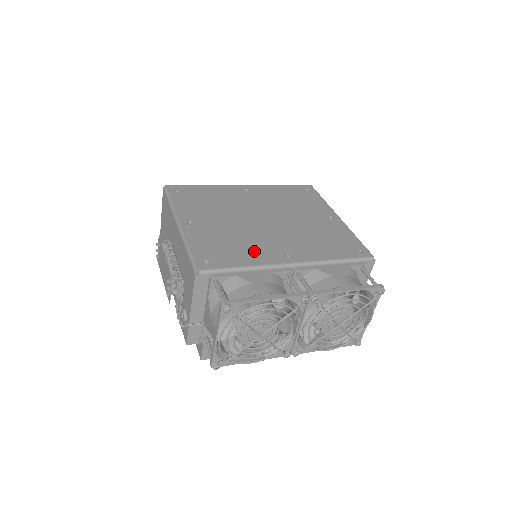
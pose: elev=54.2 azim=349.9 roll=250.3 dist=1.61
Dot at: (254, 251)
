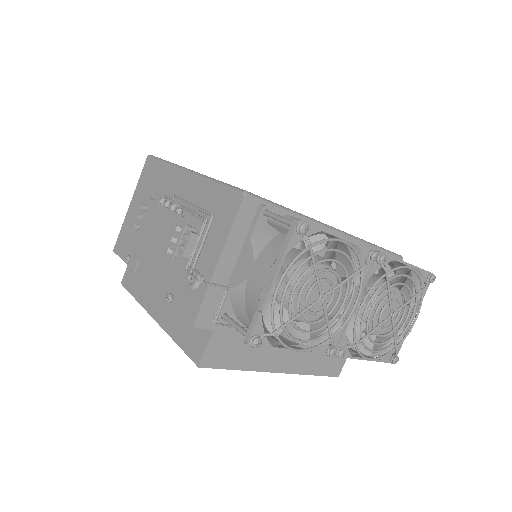
Dot at: occluded
